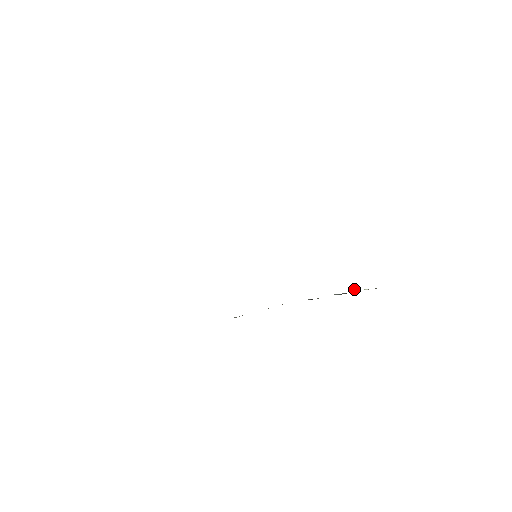
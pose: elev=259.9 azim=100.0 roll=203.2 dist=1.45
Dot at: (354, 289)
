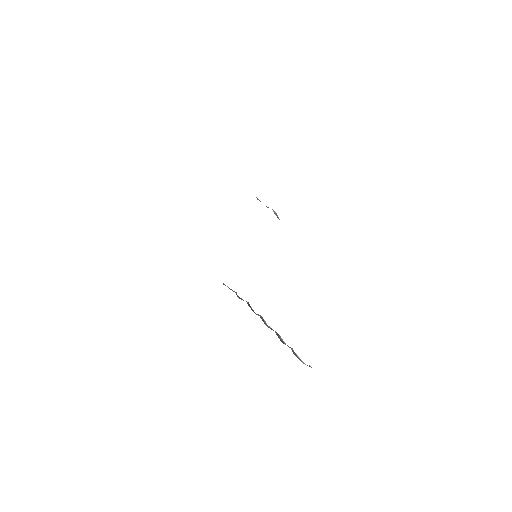
Dot at: occluded
